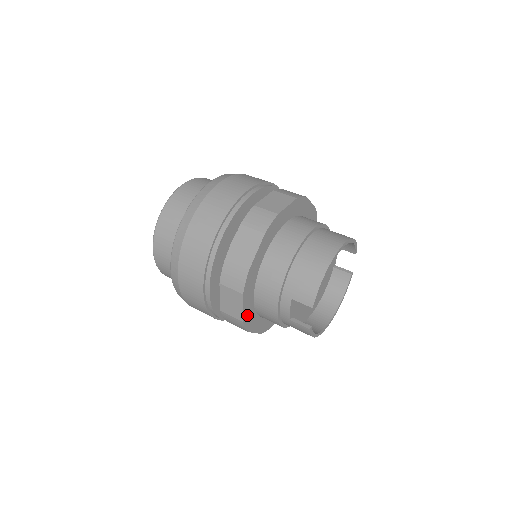
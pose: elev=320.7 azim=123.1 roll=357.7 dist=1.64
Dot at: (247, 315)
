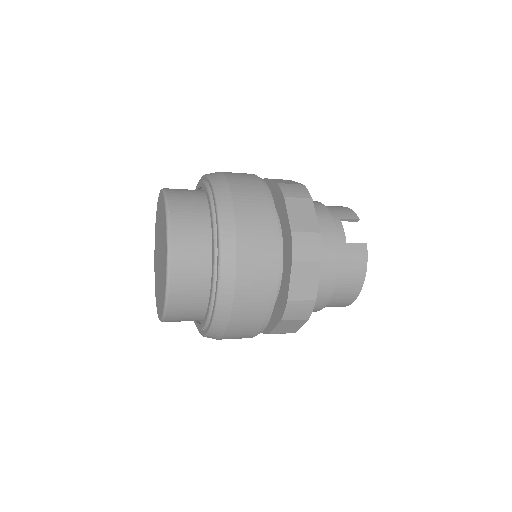
Dot at: occluded
